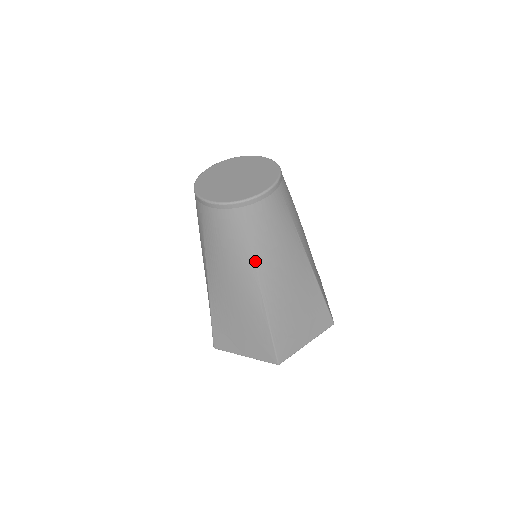
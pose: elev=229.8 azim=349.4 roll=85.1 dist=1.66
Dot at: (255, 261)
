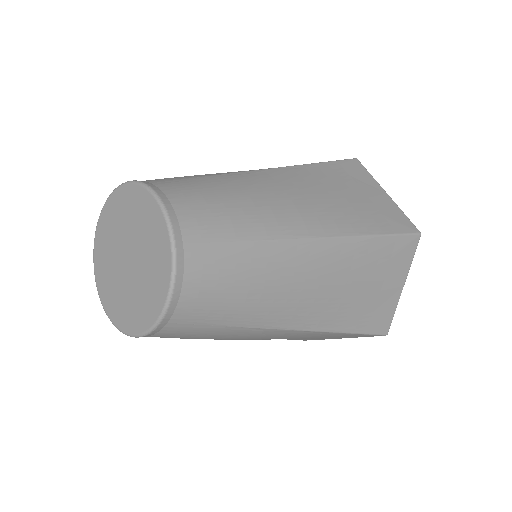
Dot at: (254, 327)
